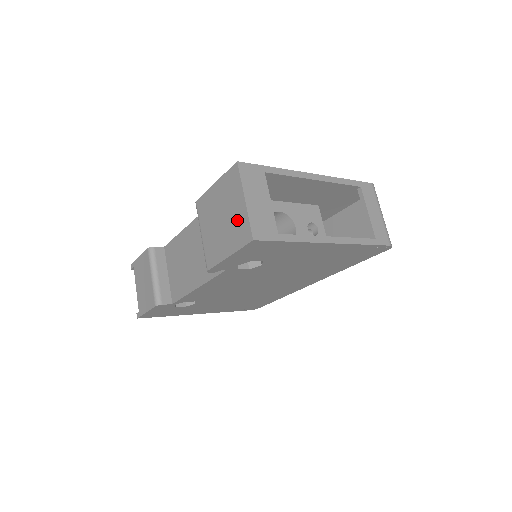
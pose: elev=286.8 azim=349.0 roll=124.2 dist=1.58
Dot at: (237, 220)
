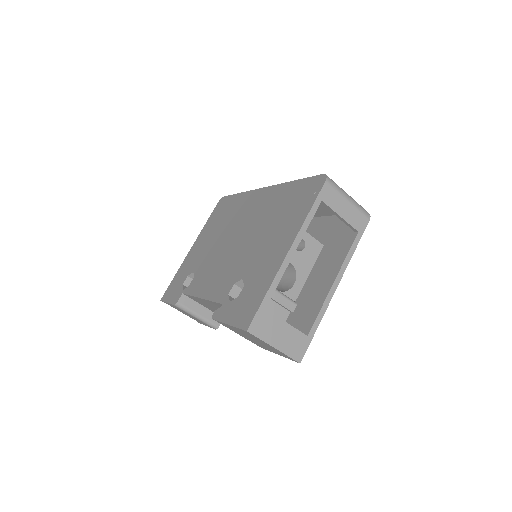
Dot at: occluded
